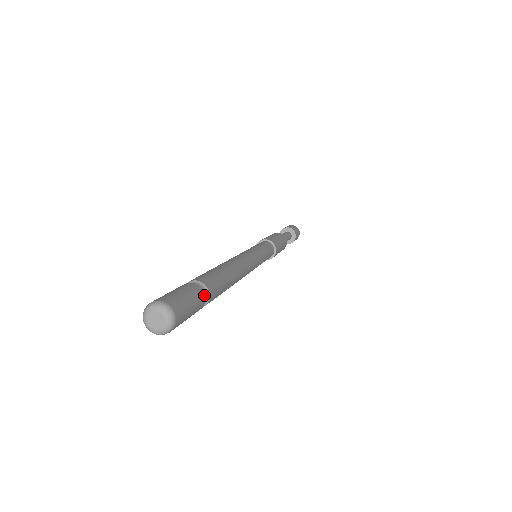
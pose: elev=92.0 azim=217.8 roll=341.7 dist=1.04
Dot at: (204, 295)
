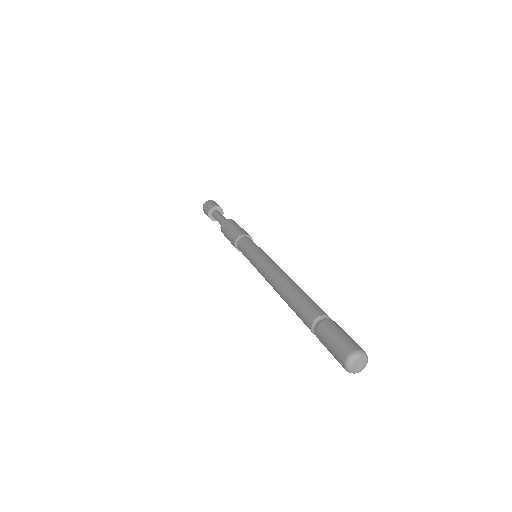
Dot at: occluded
